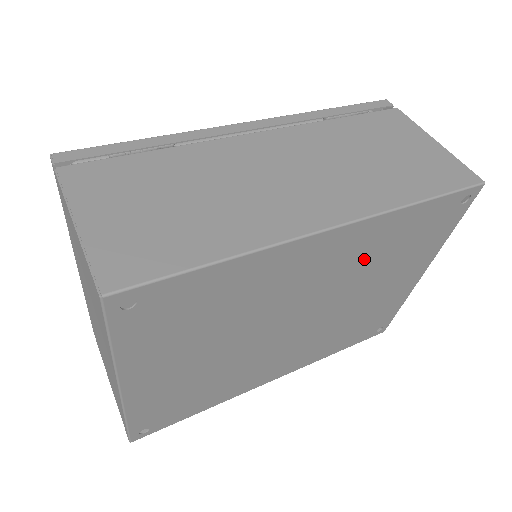
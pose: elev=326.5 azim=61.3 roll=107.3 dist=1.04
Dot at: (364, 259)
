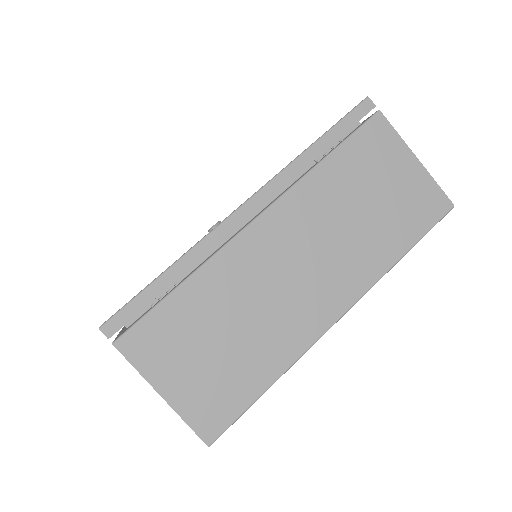
Dot at: occluded
